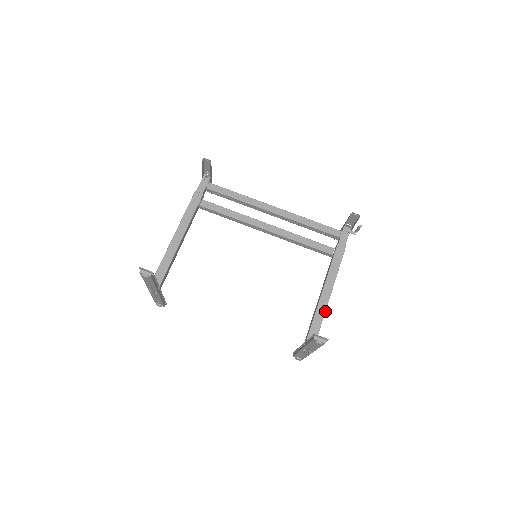
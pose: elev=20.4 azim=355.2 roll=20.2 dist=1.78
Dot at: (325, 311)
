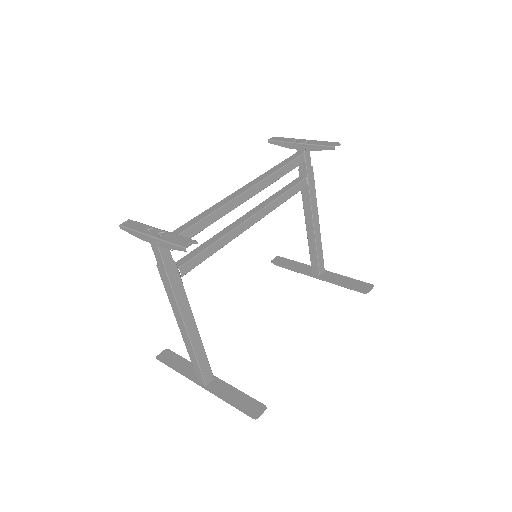
Dot at: occluded
